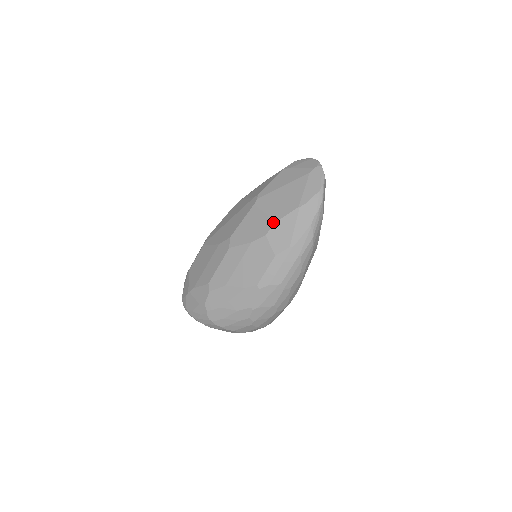
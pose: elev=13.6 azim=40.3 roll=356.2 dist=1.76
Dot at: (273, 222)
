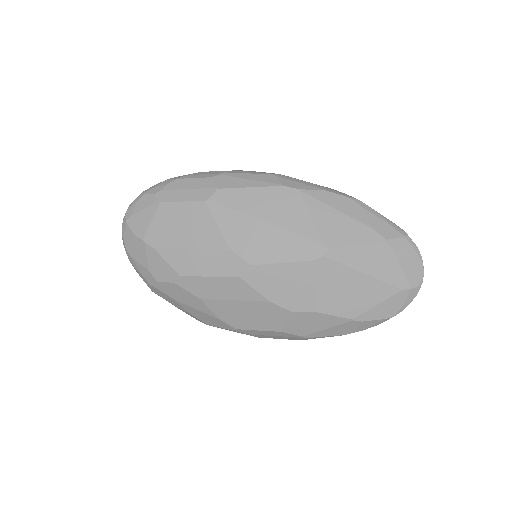
Dot at: (314, 309)
